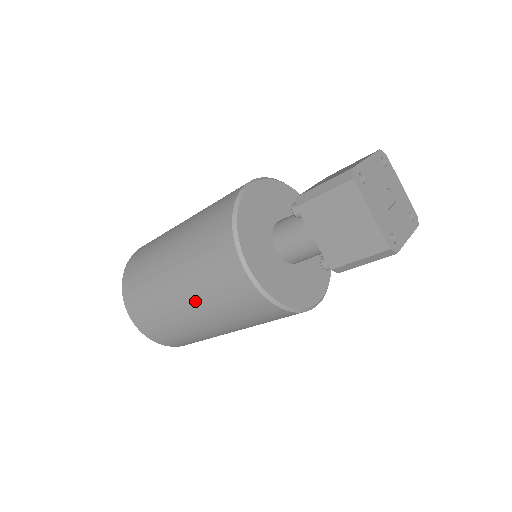
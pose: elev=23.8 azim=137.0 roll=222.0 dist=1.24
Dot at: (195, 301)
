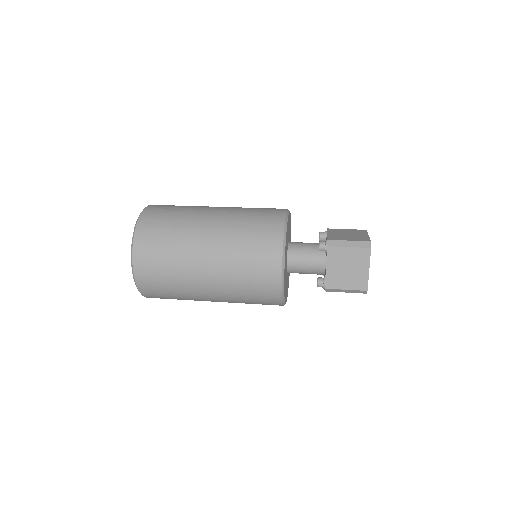
Dot at: (220, 275)
